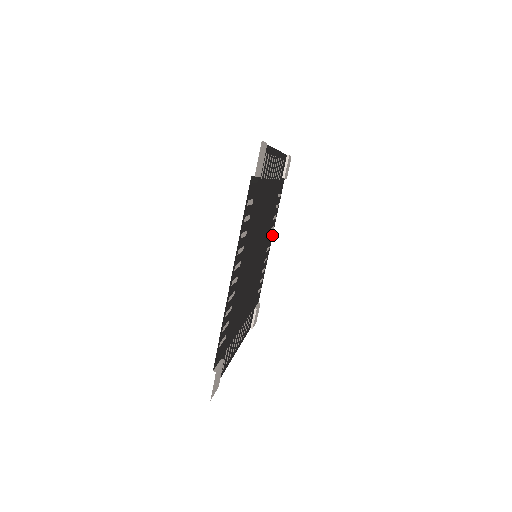
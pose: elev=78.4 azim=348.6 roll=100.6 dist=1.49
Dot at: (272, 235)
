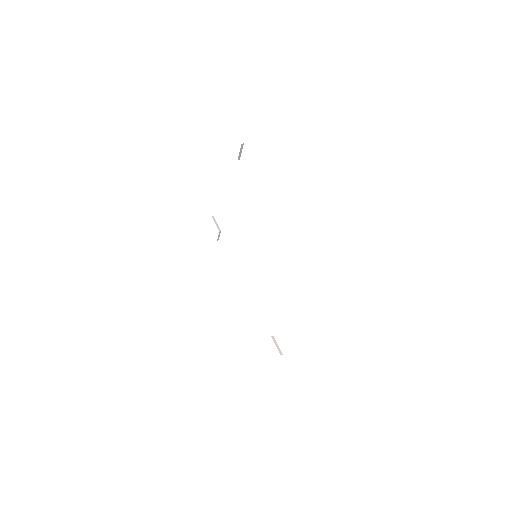
Dot at: occluded
